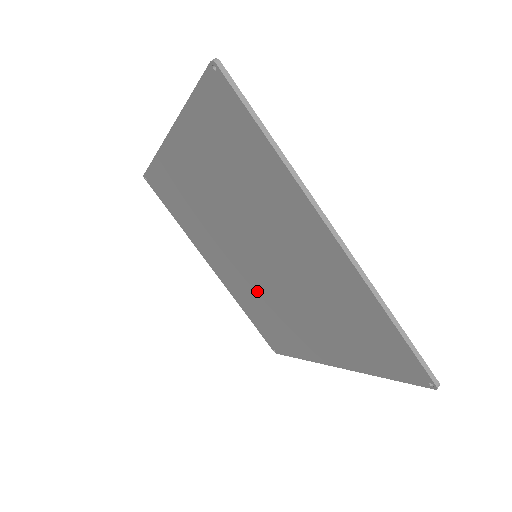
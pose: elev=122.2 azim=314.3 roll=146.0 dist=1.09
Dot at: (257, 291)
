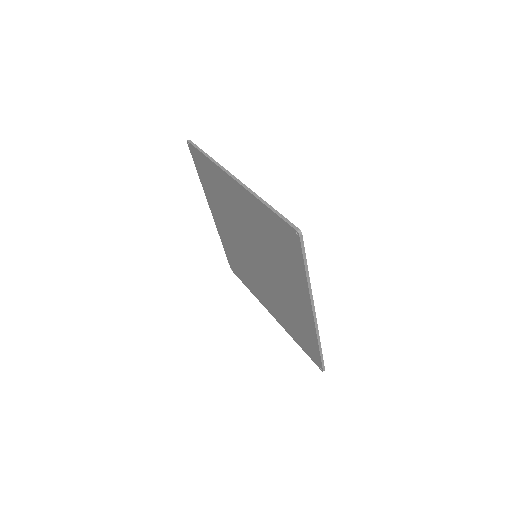
Dot at: (276, 295)
